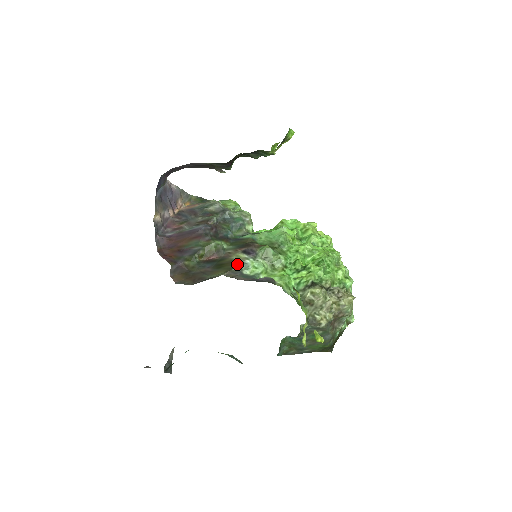
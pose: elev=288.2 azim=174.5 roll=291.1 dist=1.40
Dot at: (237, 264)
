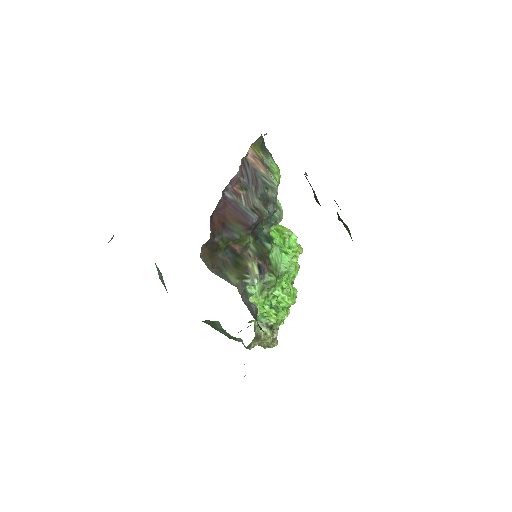
Dot at: (248, 277)
